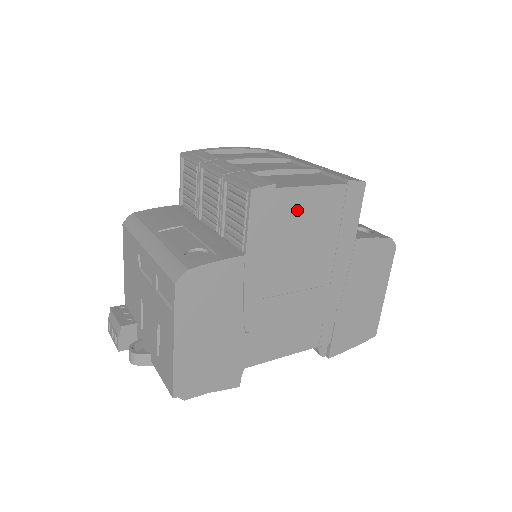
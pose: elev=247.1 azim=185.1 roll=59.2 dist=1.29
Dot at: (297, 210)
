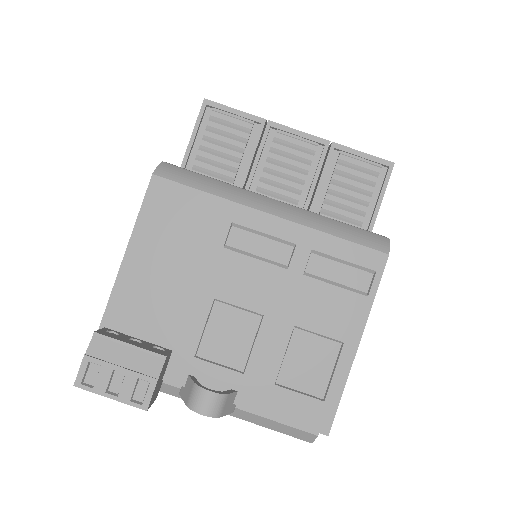
Dot at: occluded
